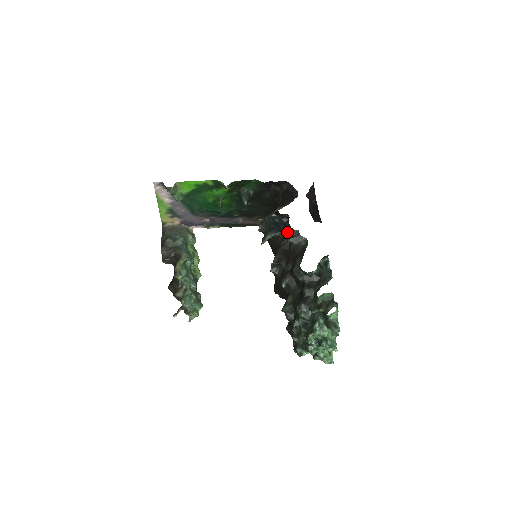
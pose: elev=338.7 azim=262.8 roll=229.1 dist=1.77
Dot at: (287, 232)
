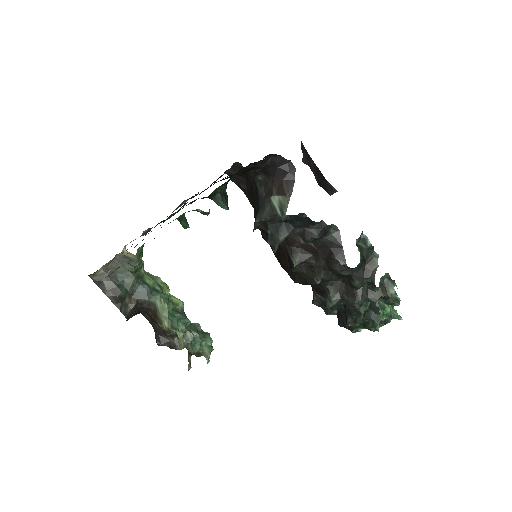
Dot at: (306, 227)
